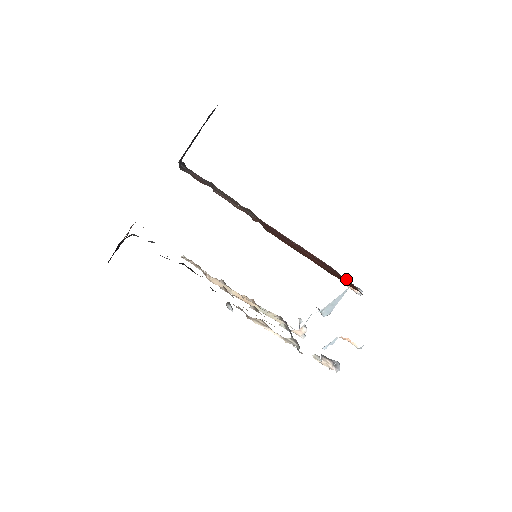
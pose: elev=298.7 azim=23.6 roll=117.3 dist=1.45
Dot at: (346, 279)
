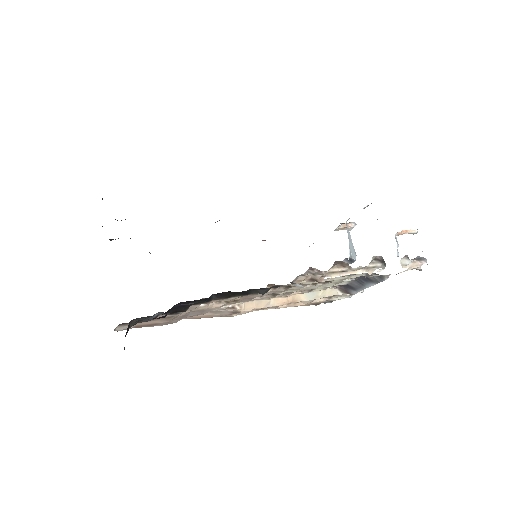
Dot at: occluded
